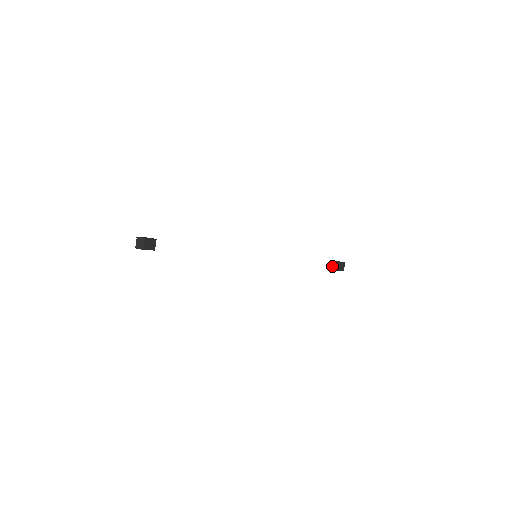
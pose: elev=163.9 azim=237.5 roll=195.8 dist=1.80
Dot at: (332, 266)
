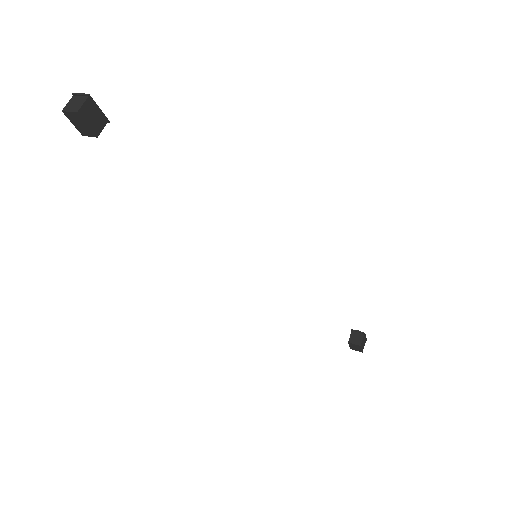
Dot at: occluded
